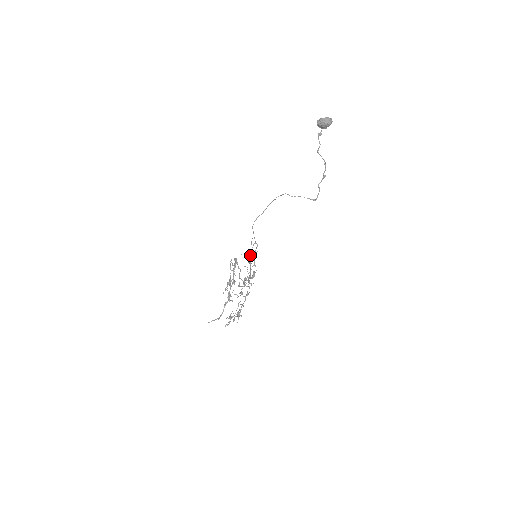
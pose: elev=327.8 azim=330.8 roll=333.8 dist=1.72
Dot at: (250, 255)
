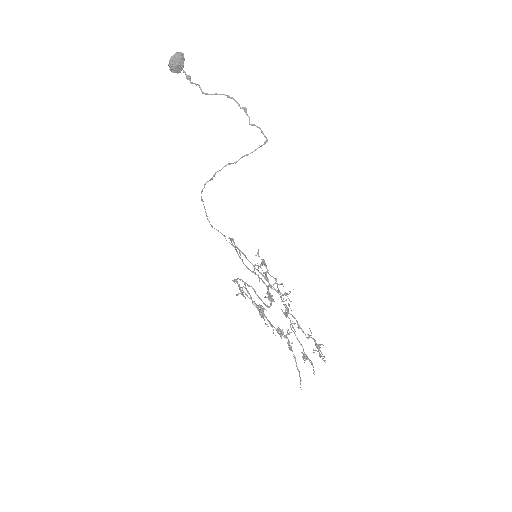
Dot at: occluded
